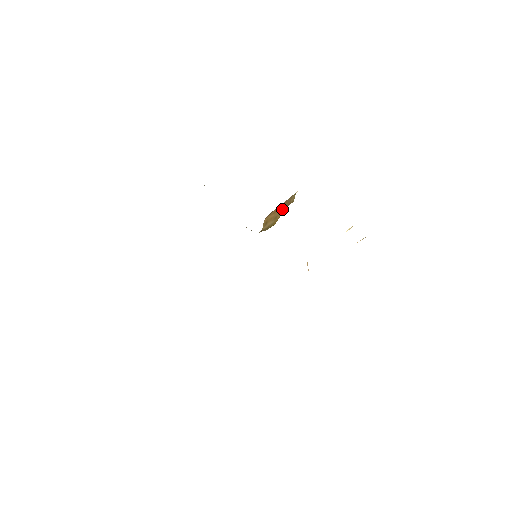
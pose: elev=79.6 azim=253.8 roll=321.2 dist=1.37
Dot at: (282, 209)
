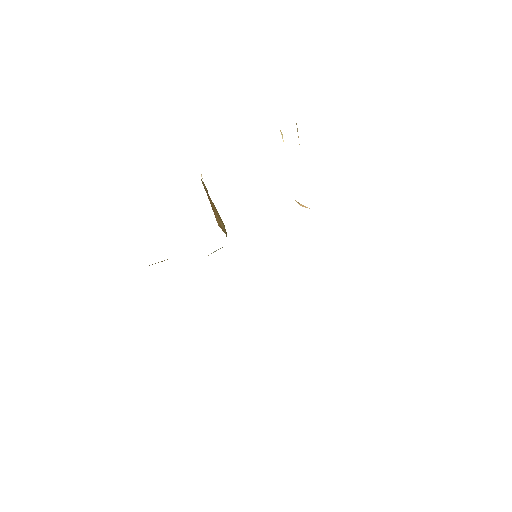
Dot at: (212, 204)
